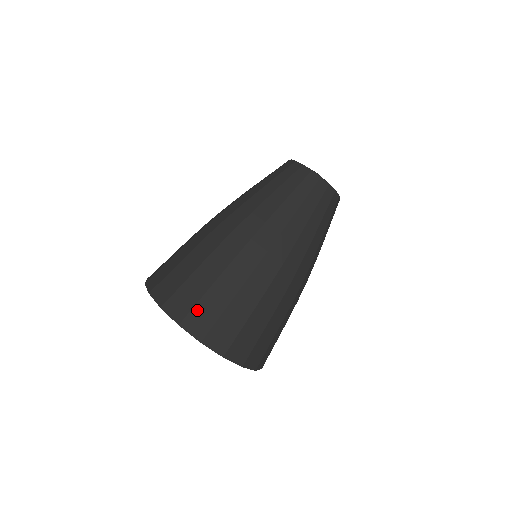
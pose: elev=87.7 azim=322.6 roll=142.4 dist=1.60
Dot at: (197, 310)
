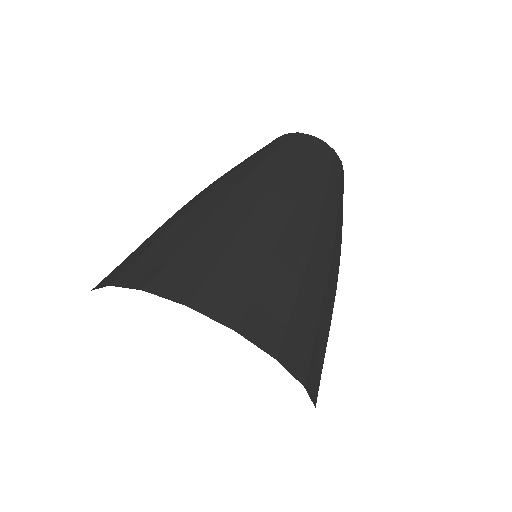
Dot at: (215, 280)
